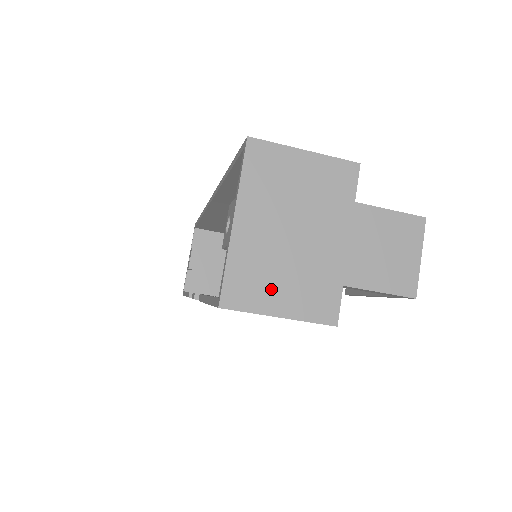
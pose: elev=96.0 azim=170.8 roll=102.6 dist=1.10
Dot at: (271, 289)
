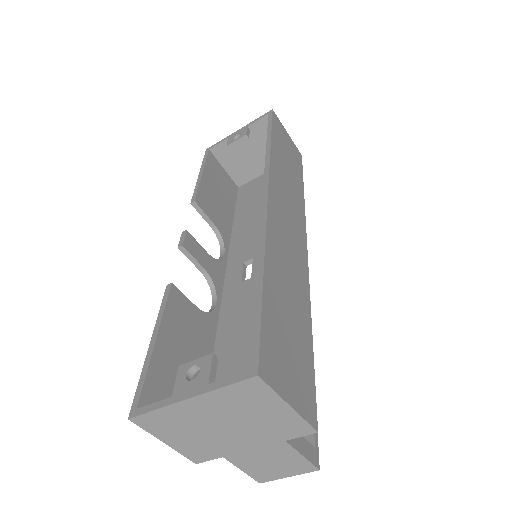
Dot at: (174, 433)
